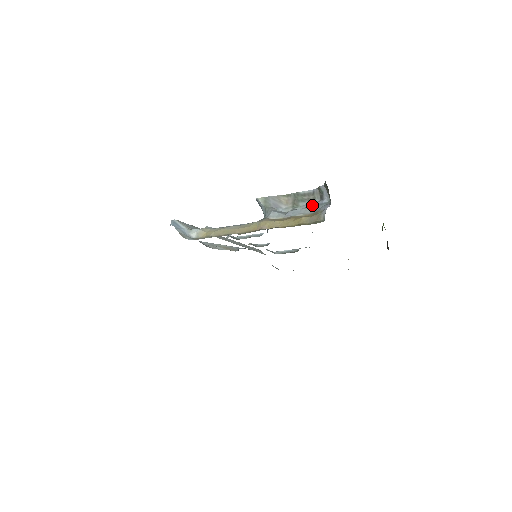
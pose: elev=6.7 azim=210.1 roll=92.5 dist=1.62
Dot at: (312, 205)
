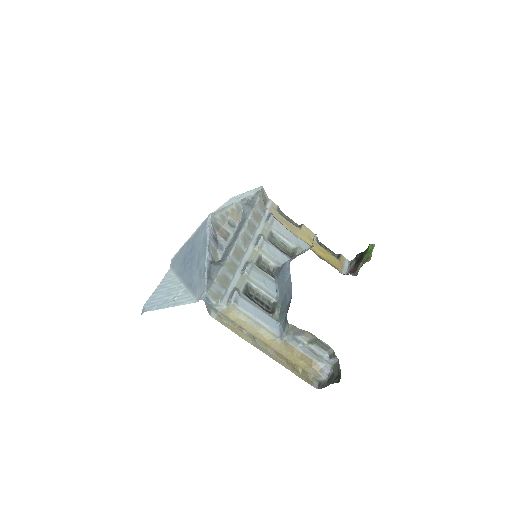
Dot at: (321, 355)
